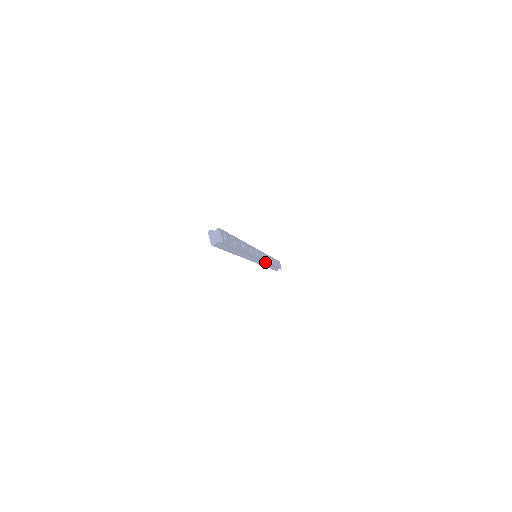
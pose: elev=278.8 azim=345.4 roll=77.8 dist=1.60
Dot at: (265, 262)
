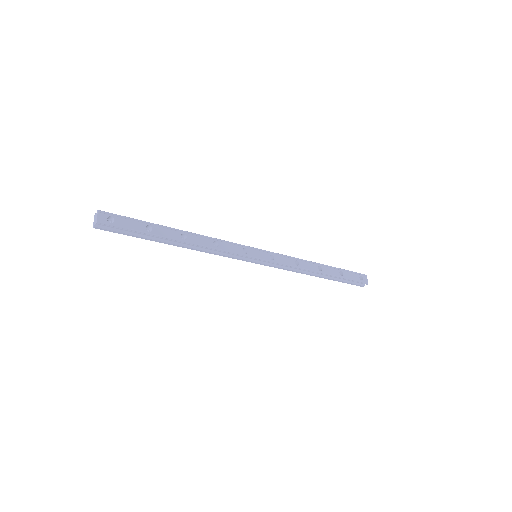
Dot at: (282, 265)
